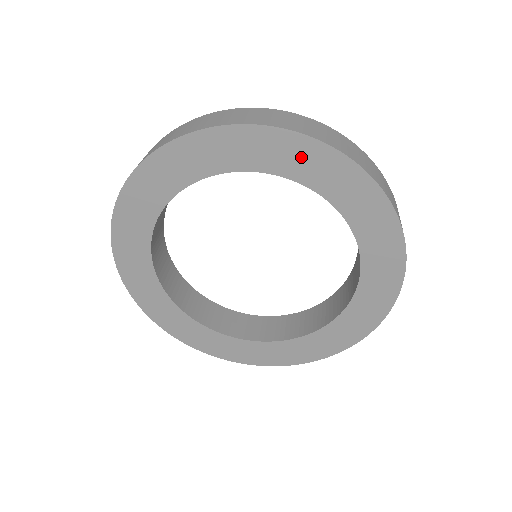
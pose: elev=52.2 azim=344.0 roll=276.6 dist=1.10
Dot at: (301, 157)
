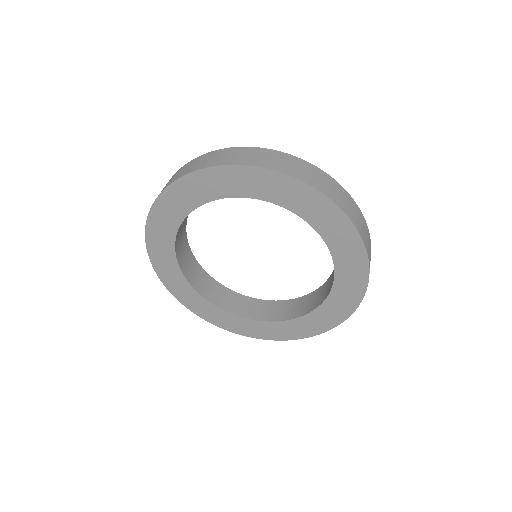
Dot at: (349, 248)
